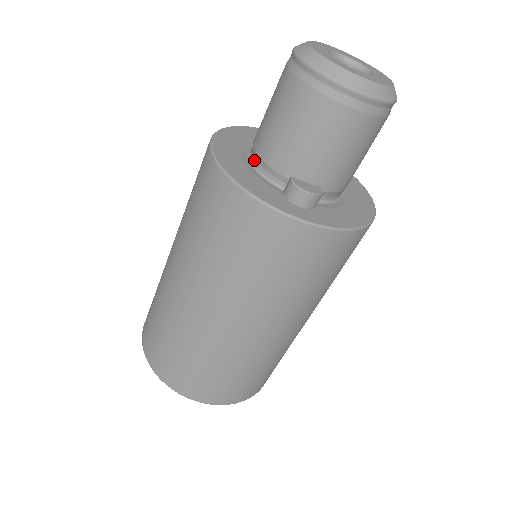
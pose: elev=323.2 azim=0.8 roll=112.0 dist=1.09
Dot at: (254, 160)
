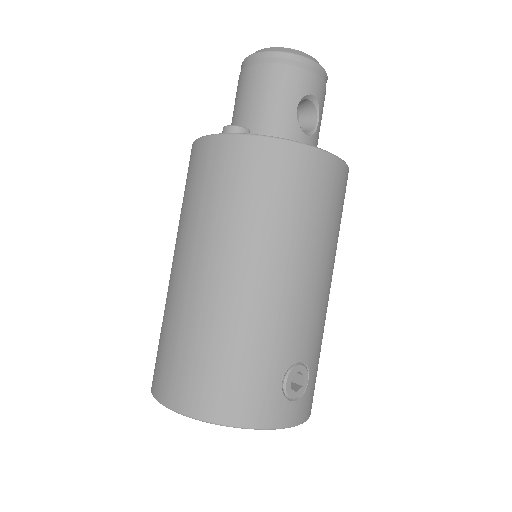
Dot at: occluded
